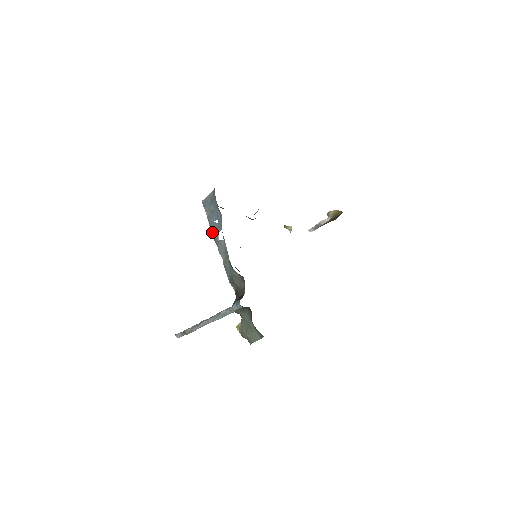
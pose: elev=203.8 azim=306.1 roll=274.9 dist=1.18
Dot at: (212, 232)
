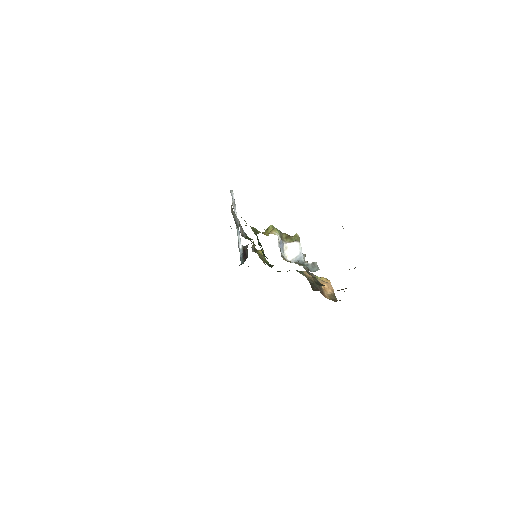
Dot at: (237, 218)
